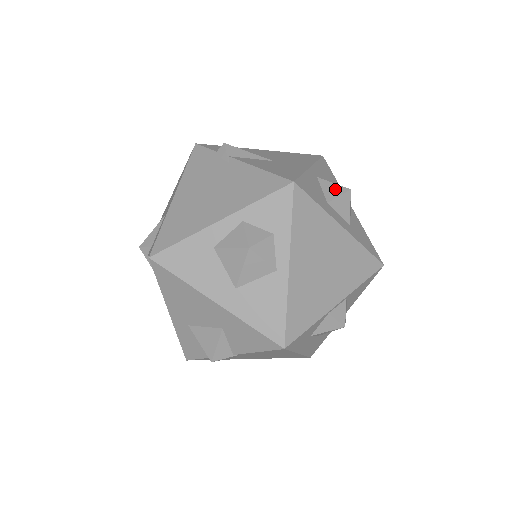
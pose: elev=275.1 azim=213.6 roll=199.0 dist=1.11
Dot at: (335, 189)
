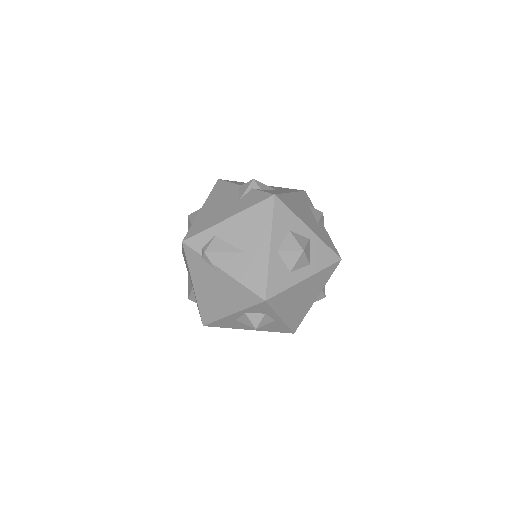
Dot at: (292, 256)
